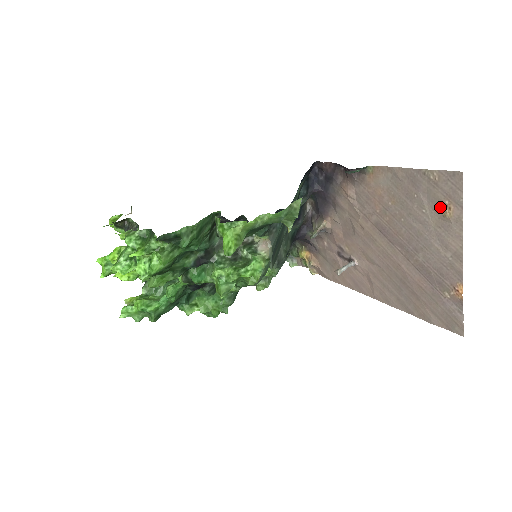
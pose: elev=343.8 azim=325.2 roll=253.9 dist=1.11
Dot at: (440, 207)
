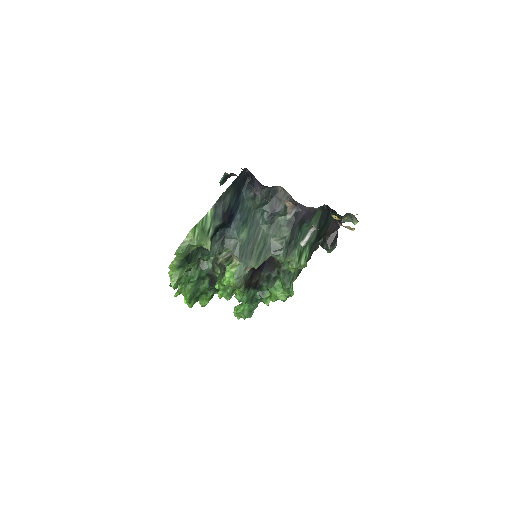
Dot at: occluded
